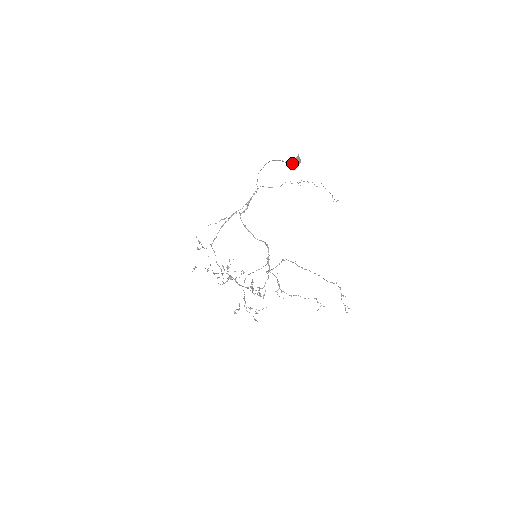
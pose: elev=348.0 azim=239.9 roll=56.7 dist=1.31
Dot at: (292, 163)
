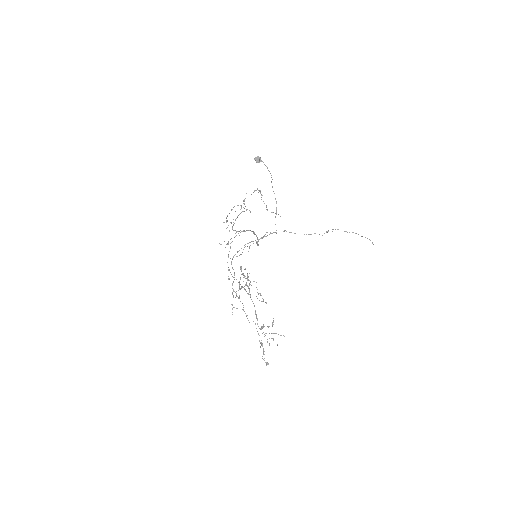
Dot at: occluded
